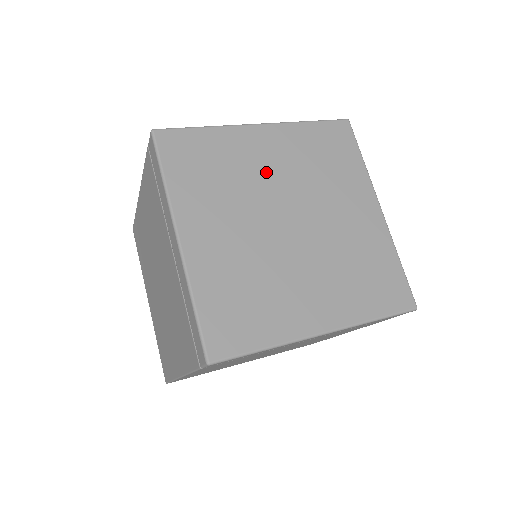
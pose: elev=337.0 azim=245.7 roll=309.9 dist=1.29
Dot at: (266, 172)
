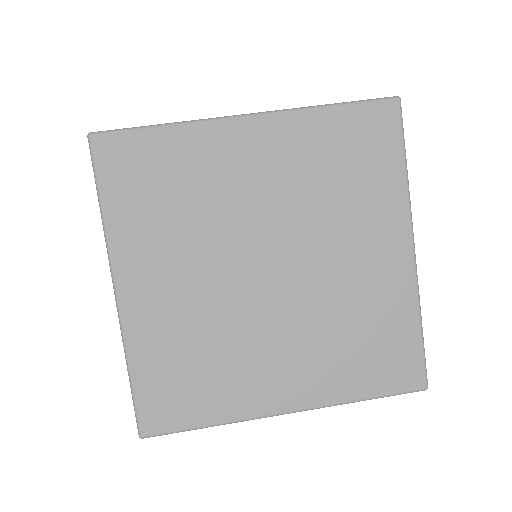
Dot at: (246, 195)
